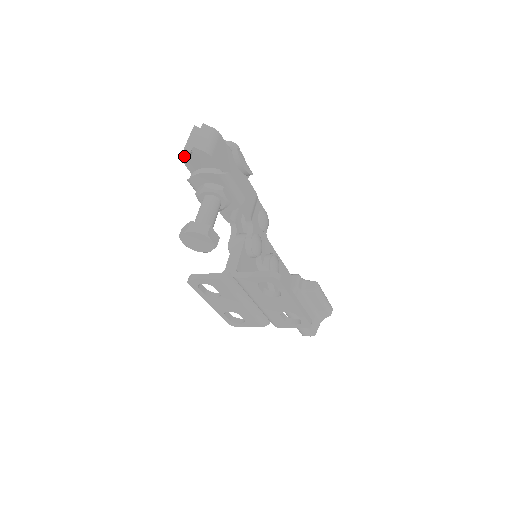
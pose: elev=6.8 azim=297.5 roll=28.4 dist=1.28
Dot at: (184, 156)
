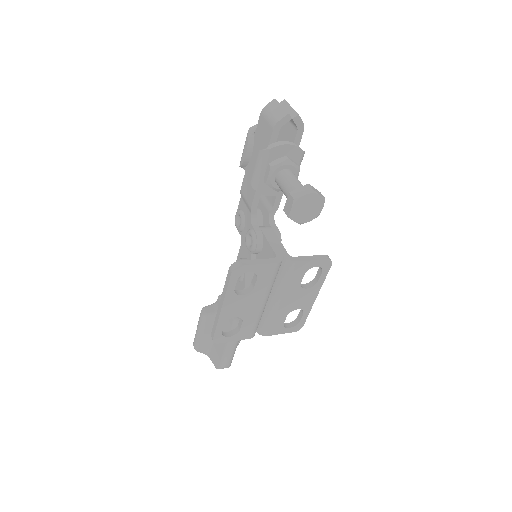
Dot at: (281, 122)
